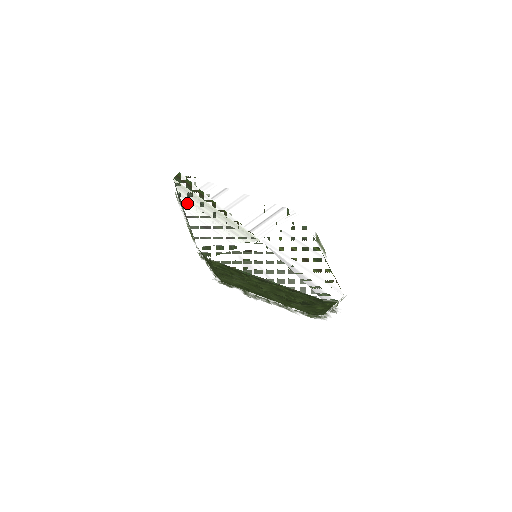
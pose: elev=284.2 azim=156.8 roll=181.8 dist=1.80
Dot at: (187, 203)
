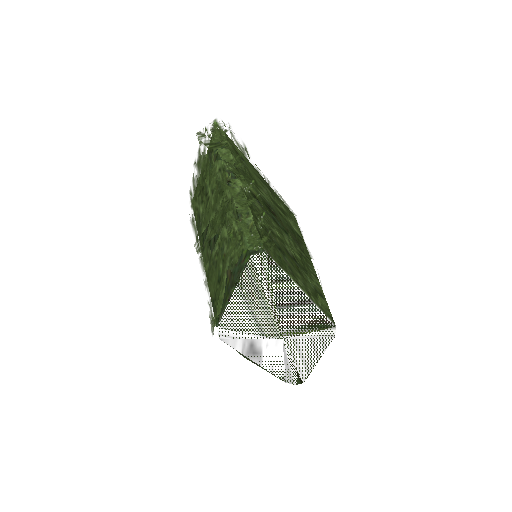
Dot at: (243, 287)
